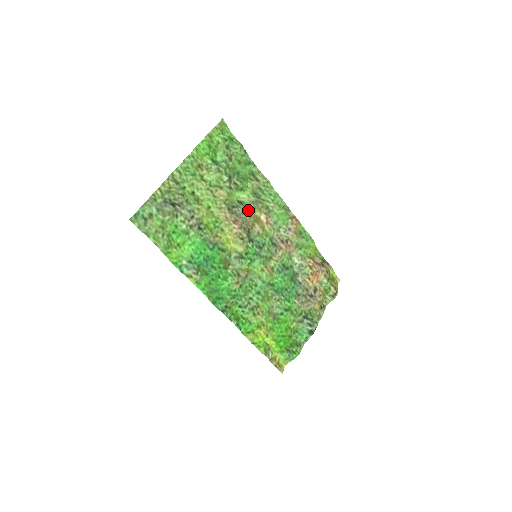
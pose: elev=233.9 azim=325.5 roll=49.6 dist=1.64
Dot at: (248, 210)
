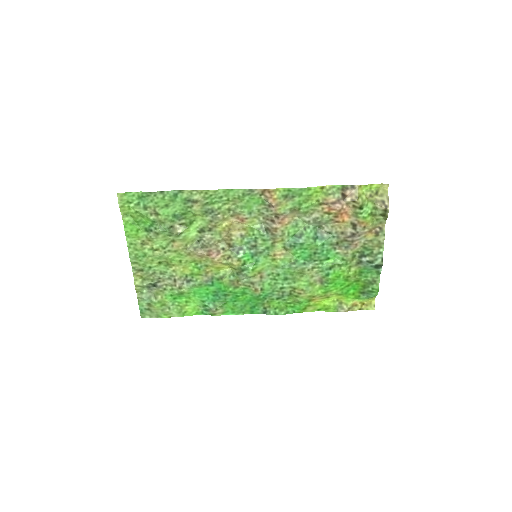
Dot at: (212, 232)
